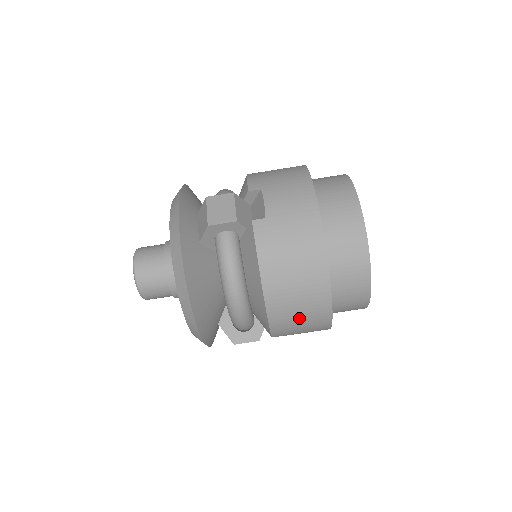
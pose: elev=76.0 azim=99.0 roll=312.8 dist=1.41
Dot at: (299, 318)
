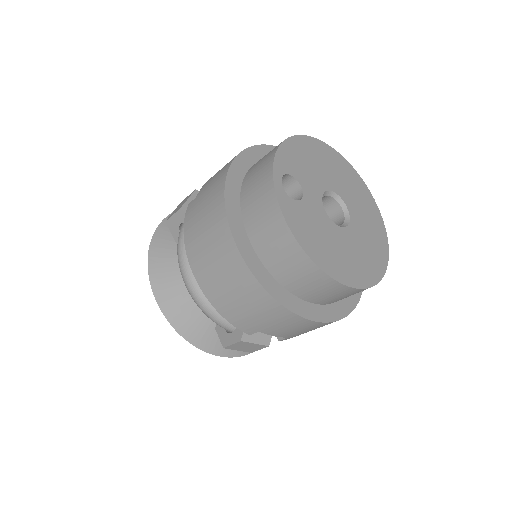
Dot at: occluded
